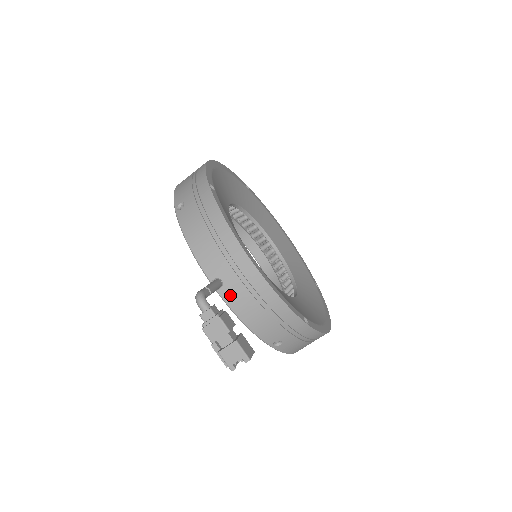
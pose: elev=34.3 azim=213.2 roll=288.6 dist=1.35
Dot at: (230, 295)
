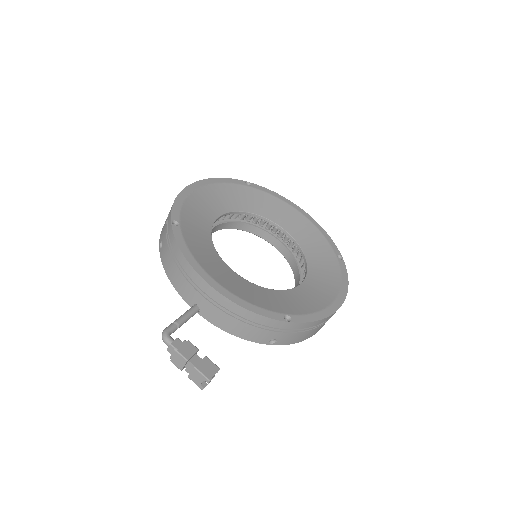
Dot at: (209, 315)
